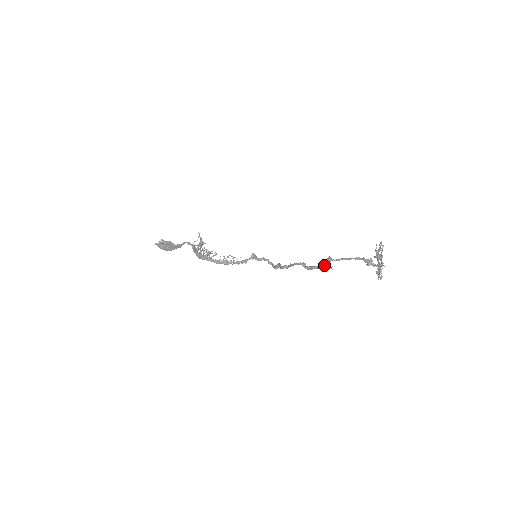
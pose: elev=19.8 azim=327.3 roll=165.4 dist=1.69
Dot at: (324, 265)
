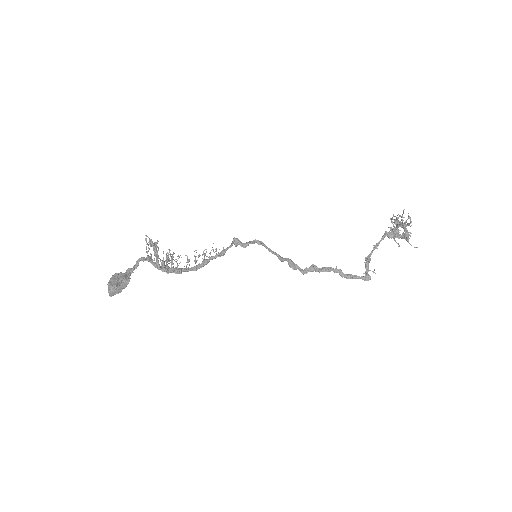
Dot at: occluded
